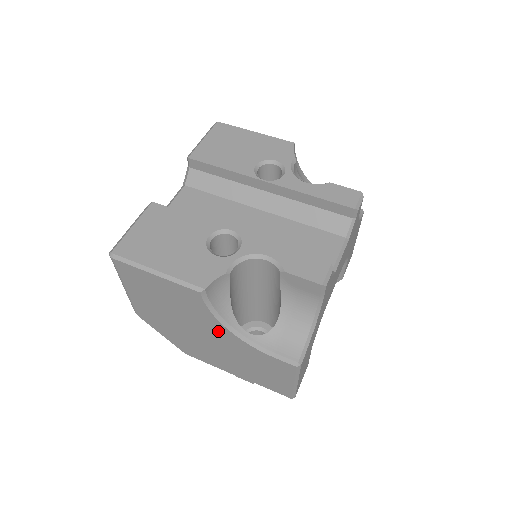
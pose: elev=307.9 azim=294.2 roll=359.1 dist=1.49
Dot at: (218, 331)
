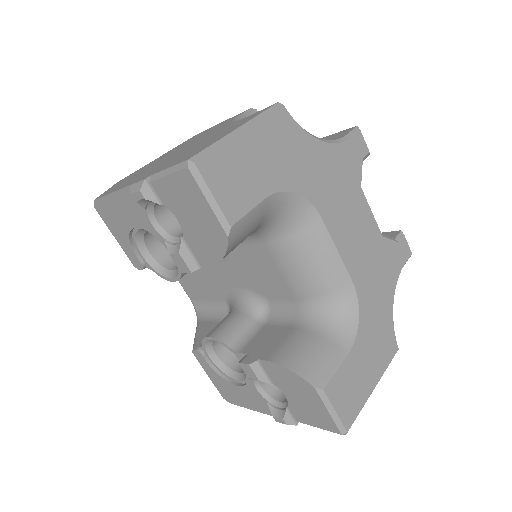
Dot at: occluded
